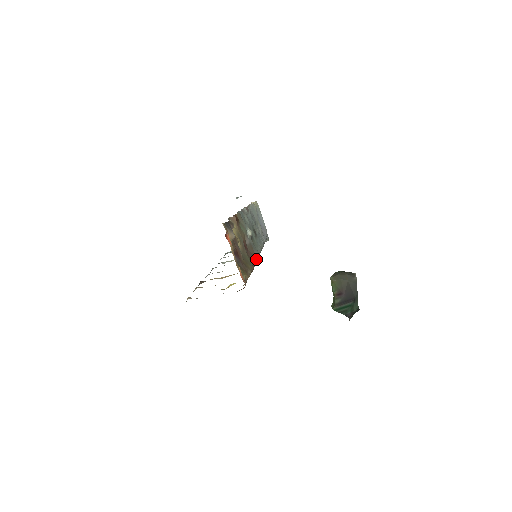
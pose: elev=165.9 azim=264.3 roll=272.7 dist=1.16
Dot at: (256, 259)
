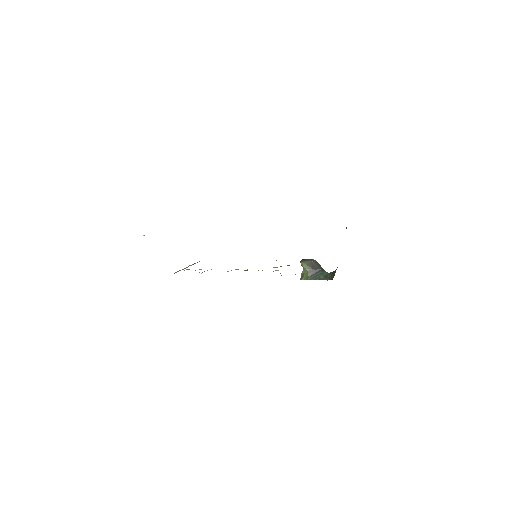
Dot at: occluded
